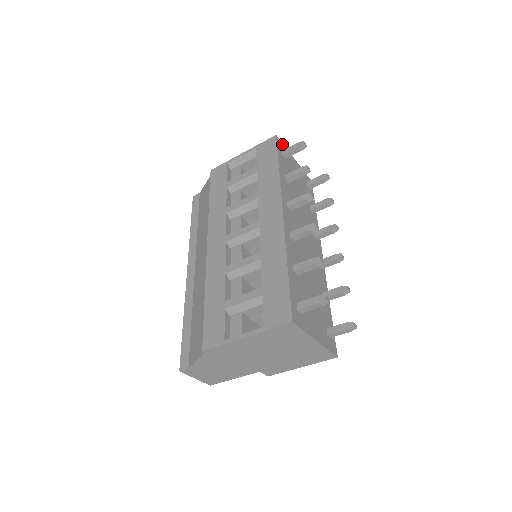
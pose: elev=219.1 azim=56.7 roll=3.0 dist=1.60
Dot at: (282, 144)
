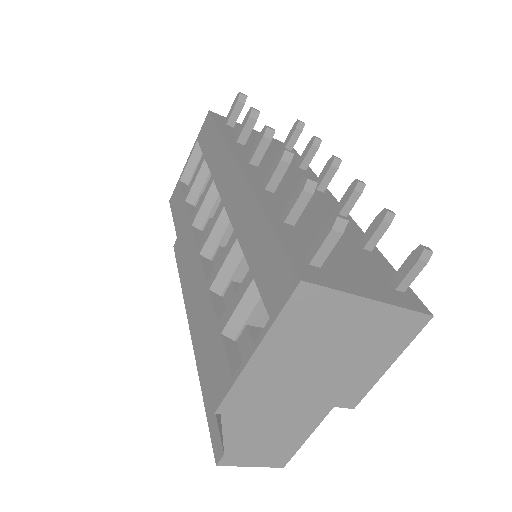
Dot at: (223, 117)
